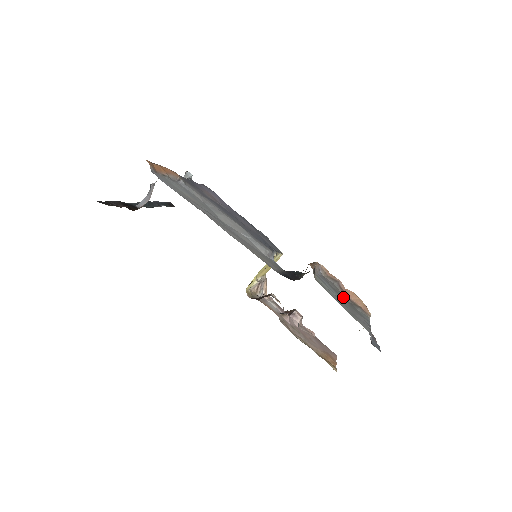
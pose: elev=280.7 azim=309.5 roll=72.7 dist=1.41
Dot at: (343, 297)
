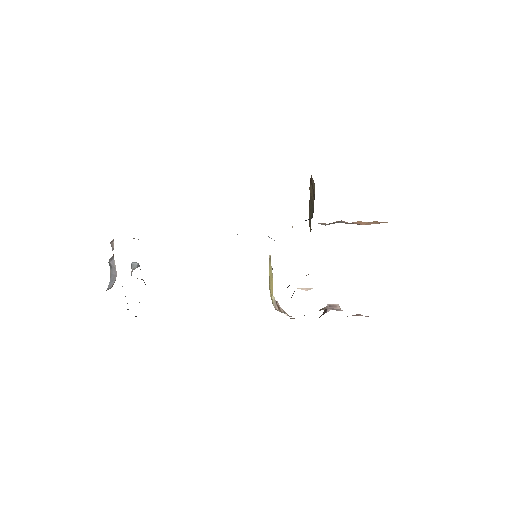
Dot at: occluded
